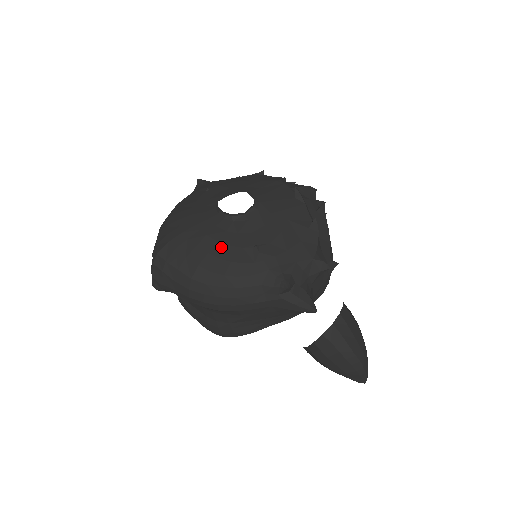
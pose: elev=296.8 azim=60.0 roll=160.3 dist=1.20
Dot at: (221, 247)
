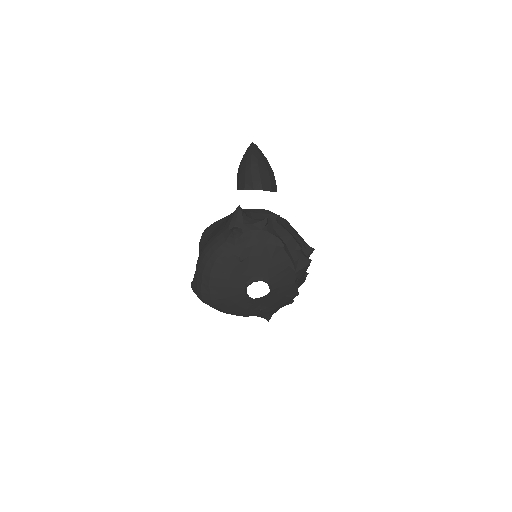
Dot at: (242, 309)
